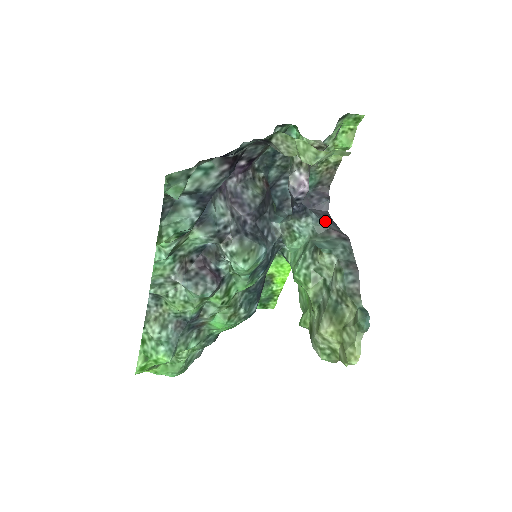
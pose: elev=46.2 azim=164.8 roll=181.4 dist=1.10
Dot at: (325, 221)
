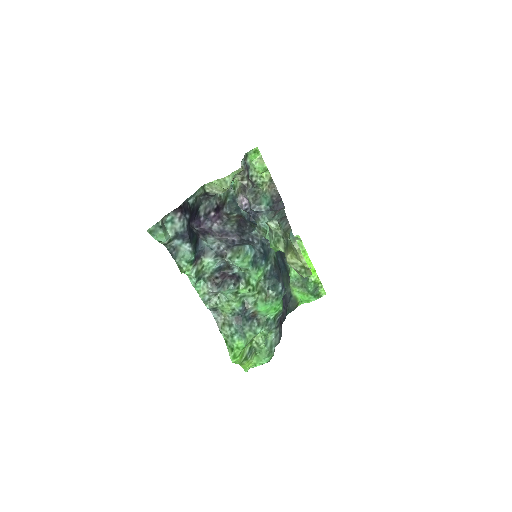
Dot at: occluded
